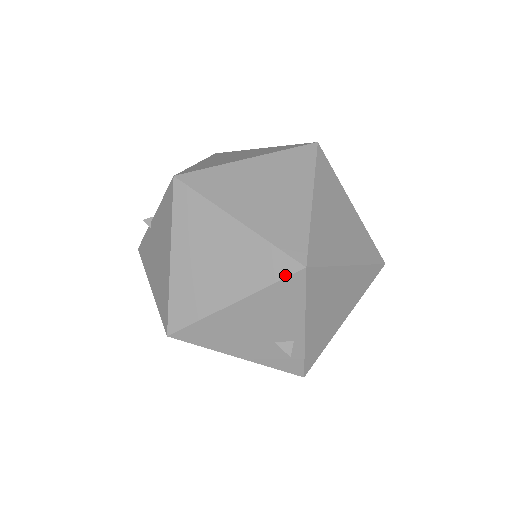
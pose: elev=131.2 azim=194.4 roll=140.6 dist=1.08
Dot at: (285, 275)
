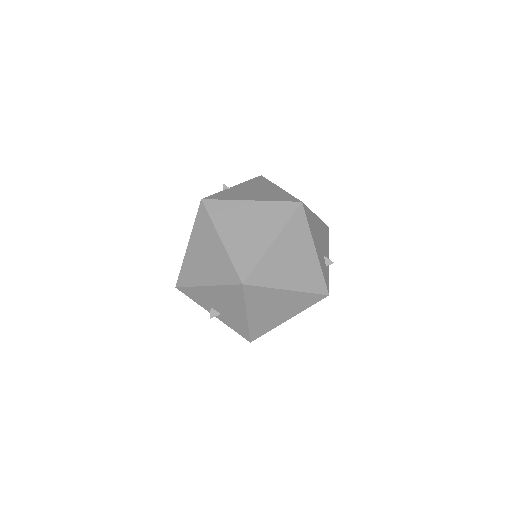
Dot at: (325, 224)
